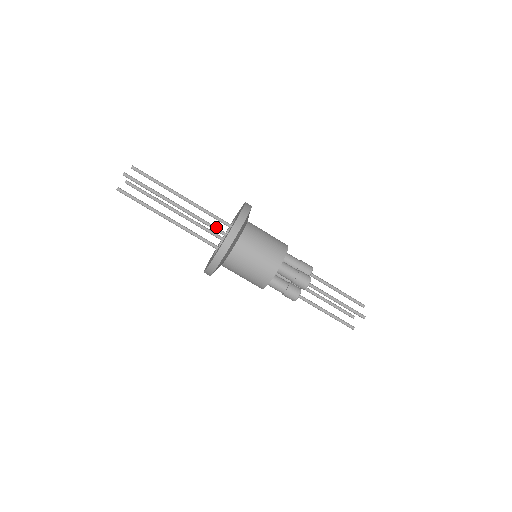
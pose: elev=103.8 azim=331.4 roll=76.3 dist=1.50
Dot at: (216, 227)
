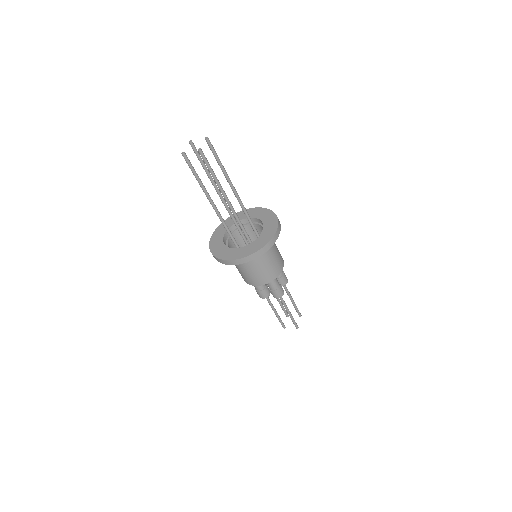
Dot at: occluded
